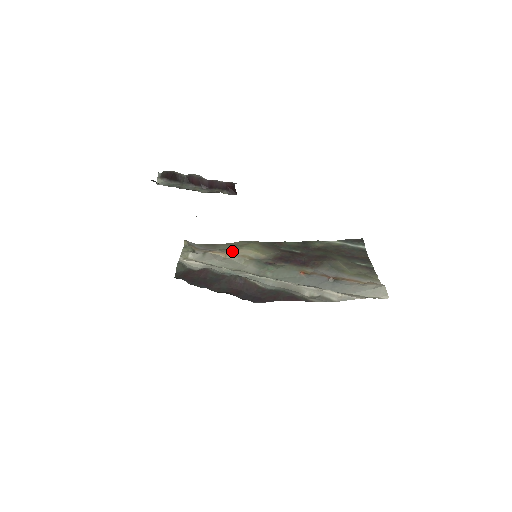
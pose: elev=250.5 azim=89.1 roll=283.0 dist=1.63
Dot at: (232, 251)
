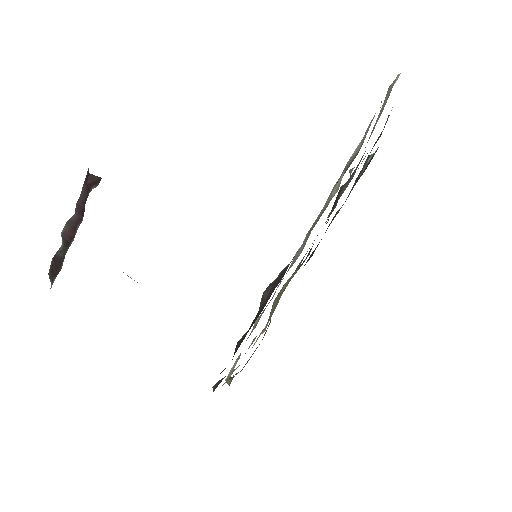
Dot at: occluded
